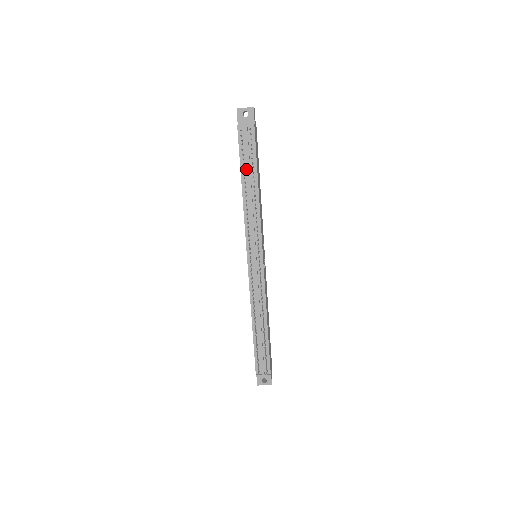
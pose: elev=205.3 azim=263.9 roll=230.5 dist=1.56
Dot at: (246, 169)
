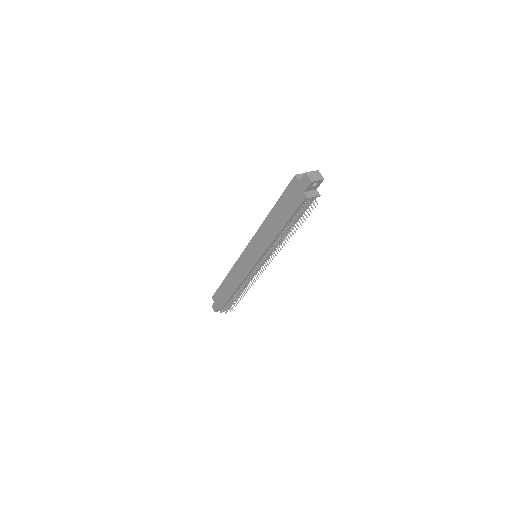
Dot at: (292, 221)
